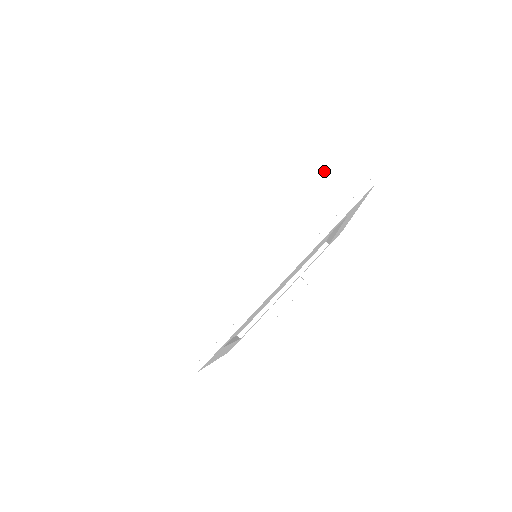
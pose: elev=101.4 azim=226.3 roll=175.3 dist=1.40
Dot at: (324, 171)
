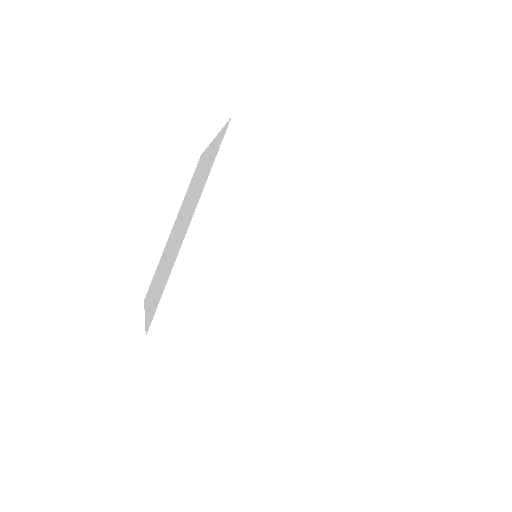
Dot at: occluded
